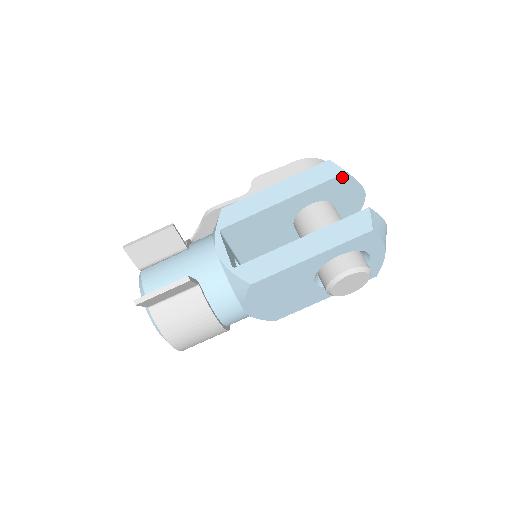
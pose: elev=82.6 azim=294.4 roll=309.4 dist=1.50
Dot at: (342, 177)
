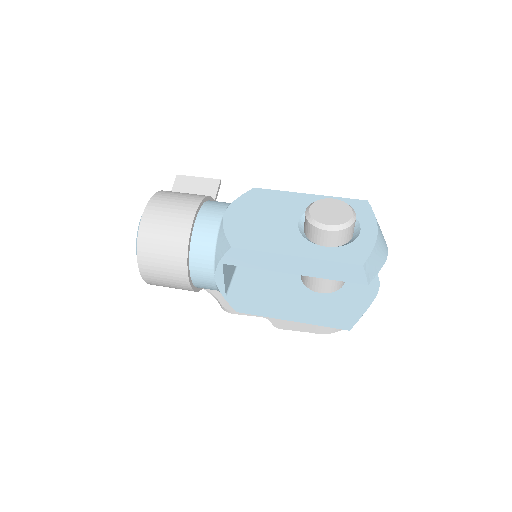
Dot at: occluded
